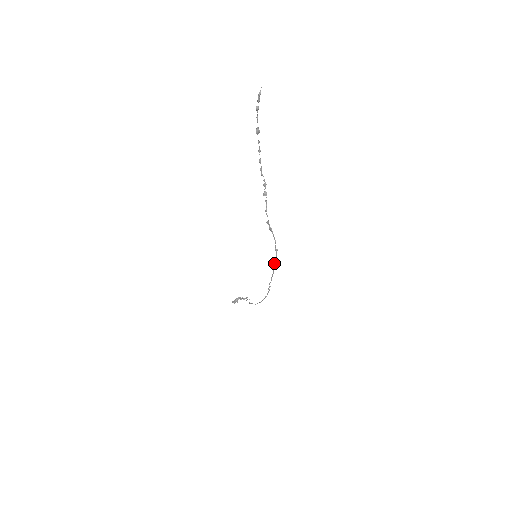
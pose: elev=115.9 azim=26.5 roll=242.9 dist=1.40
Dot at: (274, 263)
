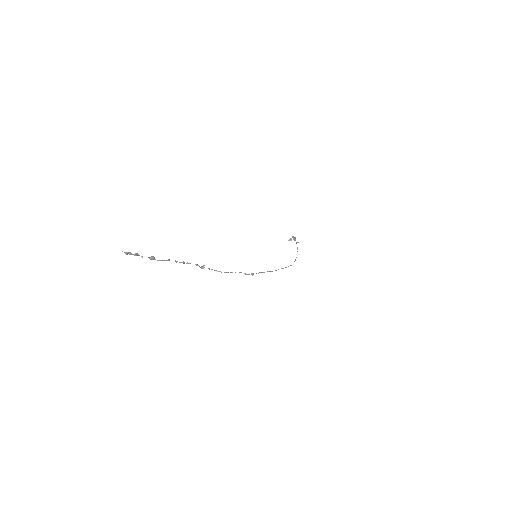
Dot at: (264, 272)
